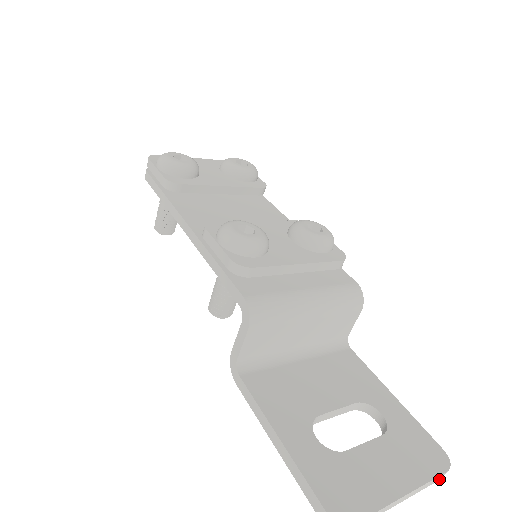
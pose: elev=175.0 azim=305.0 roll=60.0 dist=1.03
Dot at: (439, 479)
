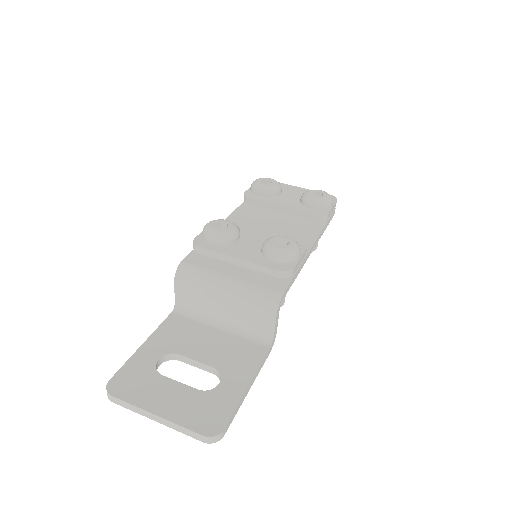
Dot at: (200, 440)
